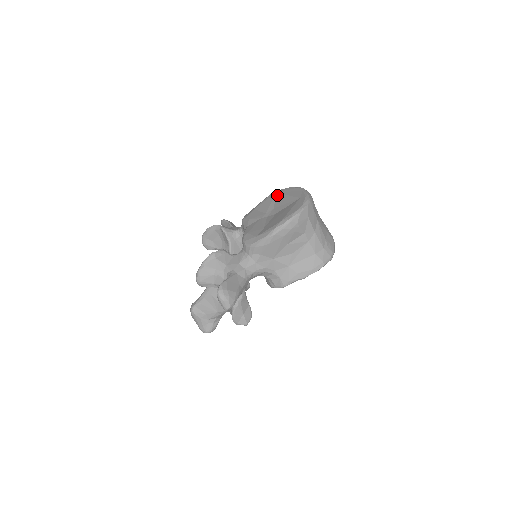
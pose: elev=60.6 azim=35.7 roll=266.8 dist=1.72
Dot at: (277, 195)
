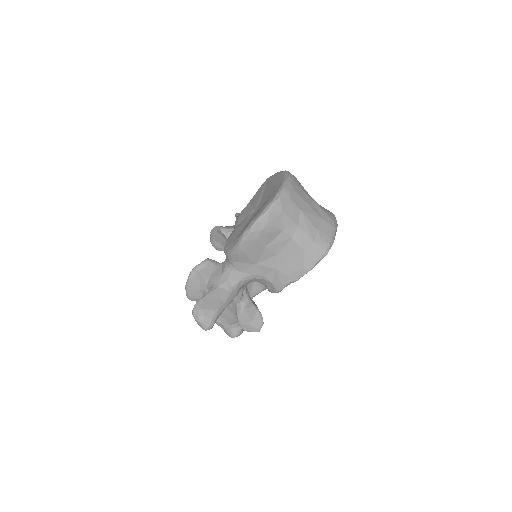
Dot at: (266, 184)
